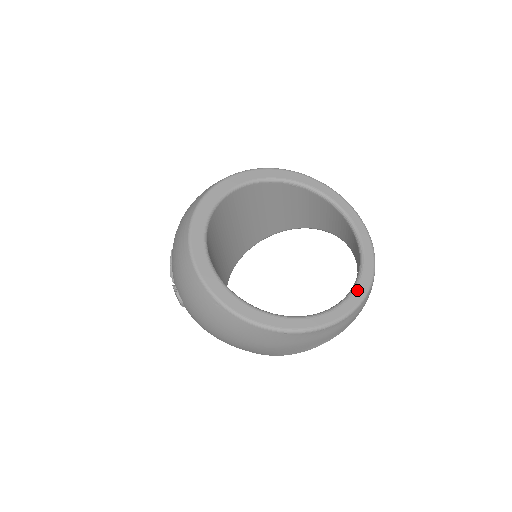
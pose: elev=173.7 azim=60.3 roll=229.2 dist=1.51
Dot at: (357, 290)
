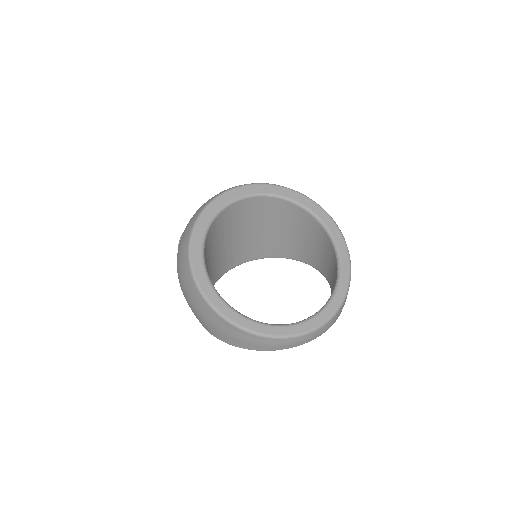
Dot at: (293, 327)
